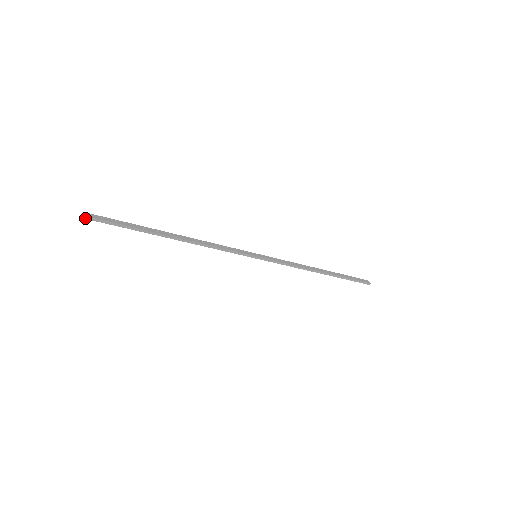
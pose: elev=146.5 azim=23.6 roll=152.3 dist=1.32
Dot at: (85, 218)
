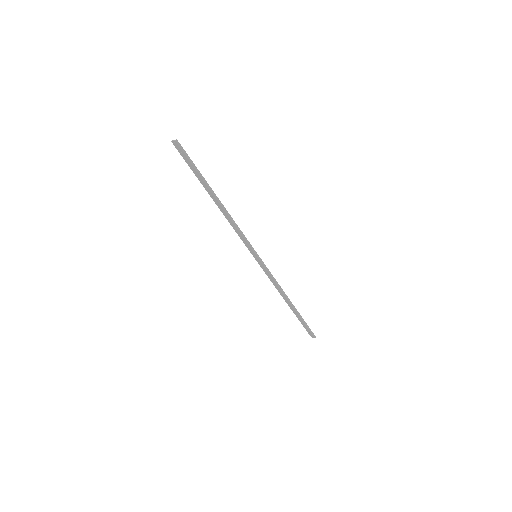
Dot at: (176, 141)
